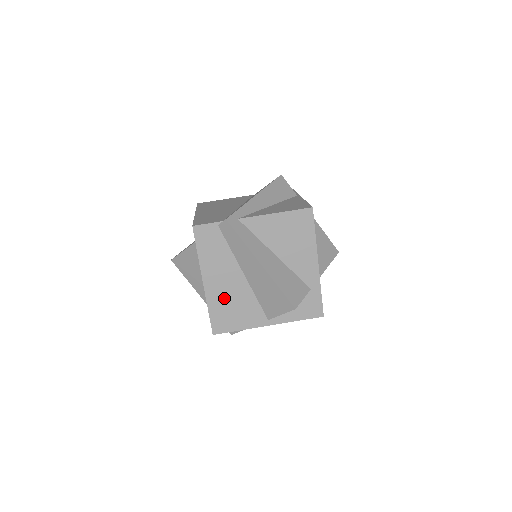
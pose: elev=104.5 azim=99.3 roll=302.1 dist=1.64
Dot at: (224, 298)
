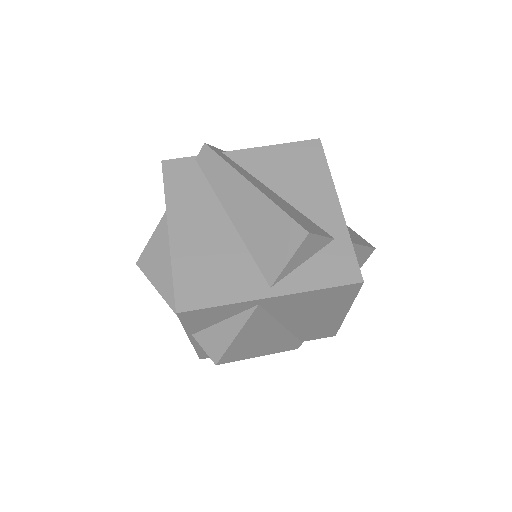
Dot at: (198, 253)
